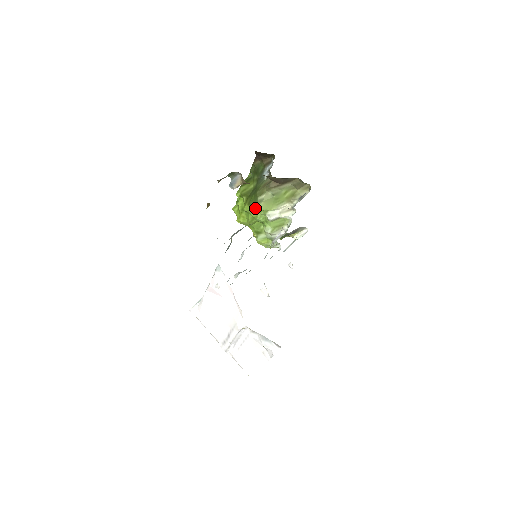
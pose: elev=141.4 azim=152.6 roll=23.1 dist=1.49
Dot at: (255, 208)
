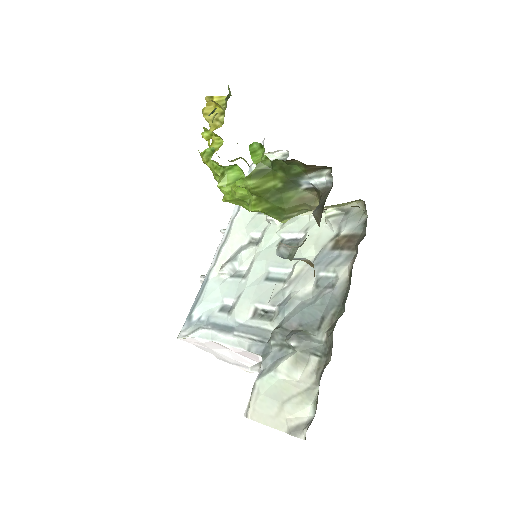
Dot at: (271, 214)
